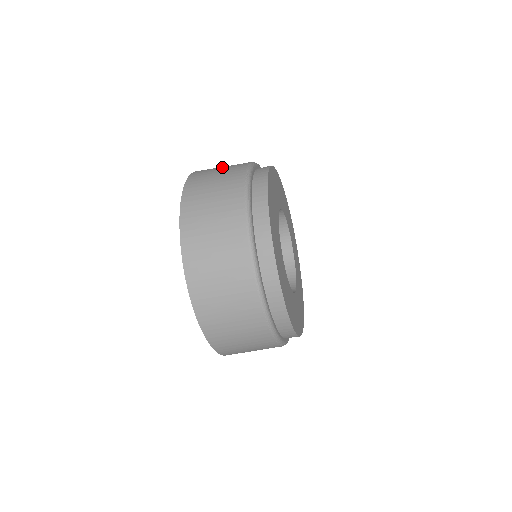
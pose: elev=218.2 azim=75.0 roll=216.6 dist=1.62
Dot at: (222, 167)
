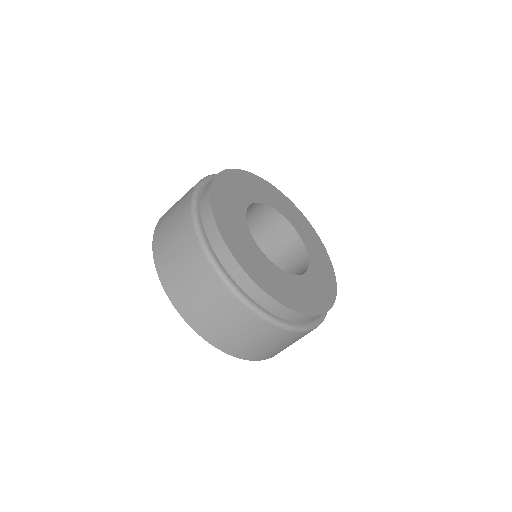
Dot at: occluded
